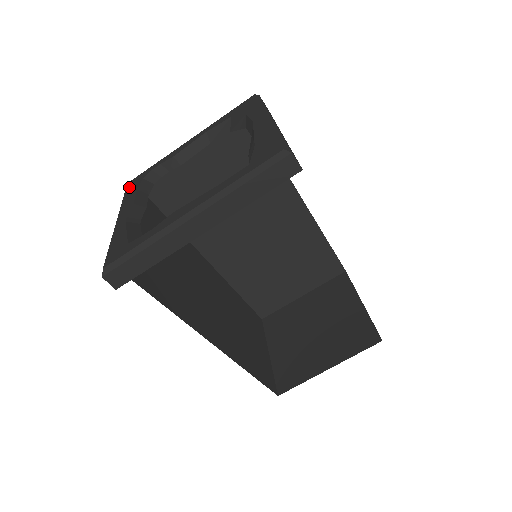
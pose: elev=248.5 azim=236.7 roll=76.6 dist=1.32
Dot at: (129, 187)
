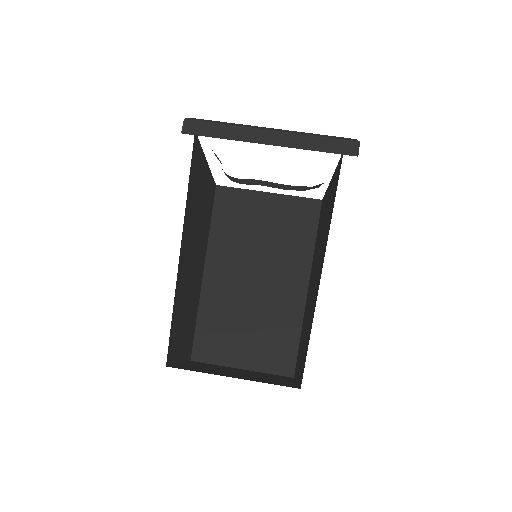
Dot at: occluded
